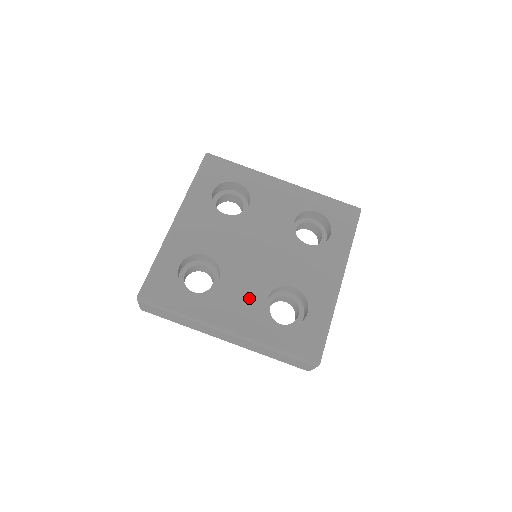
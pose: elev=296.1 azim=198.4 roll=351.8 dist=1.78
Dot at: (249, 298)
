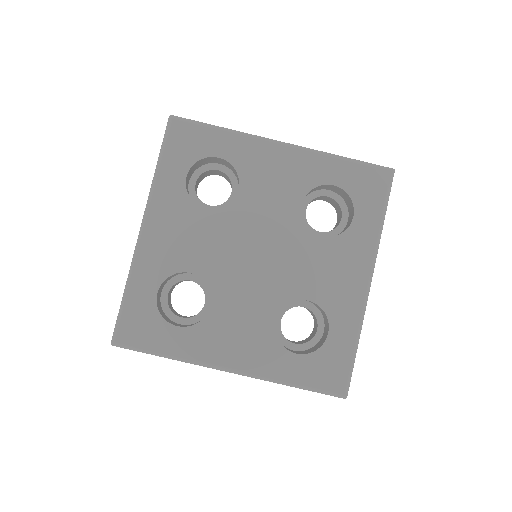
Dot at: (251, 324)
